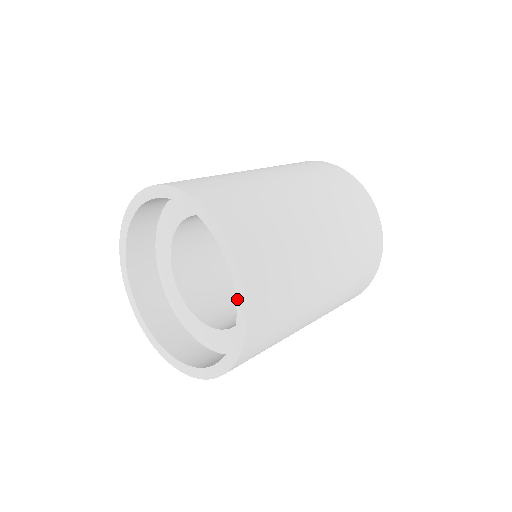
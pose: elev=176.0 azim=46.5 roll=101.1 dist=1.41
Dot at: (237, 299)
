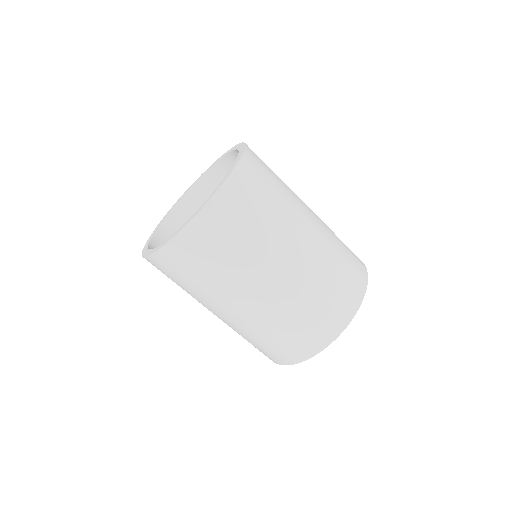
Dot at: (233, 165)
